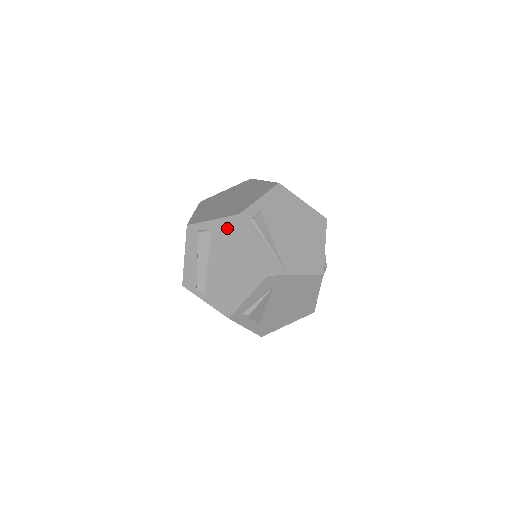
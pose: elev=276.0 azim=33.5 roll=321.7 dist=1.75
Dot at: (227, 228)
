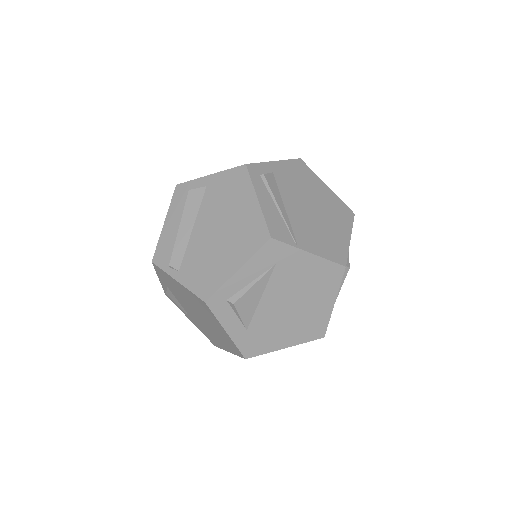
Dot at: (227, 182)
